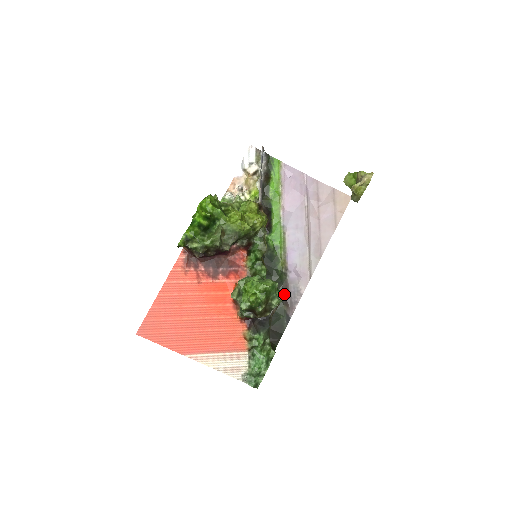
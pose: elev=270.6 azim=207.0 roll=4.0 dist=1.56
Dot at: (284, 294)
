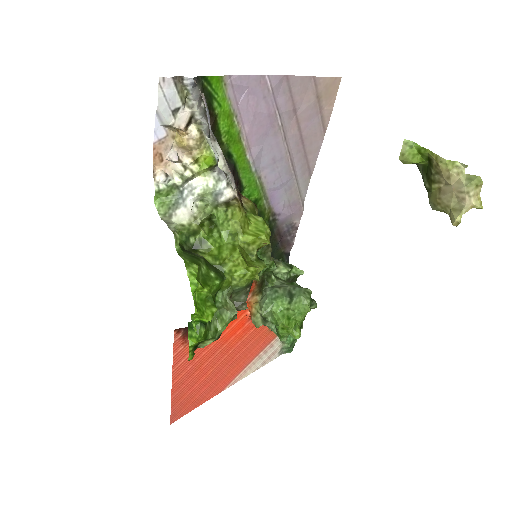
Dot at: (278, 239)
